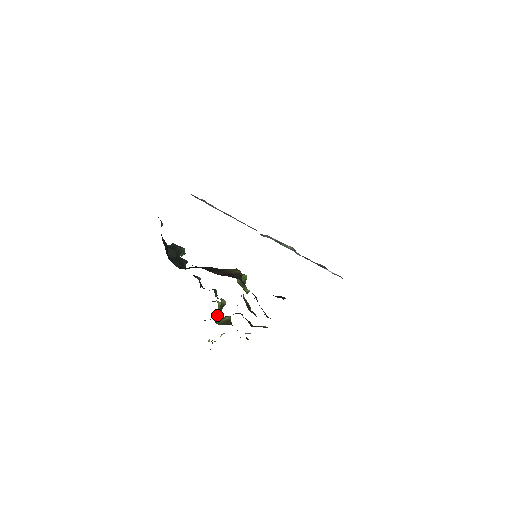
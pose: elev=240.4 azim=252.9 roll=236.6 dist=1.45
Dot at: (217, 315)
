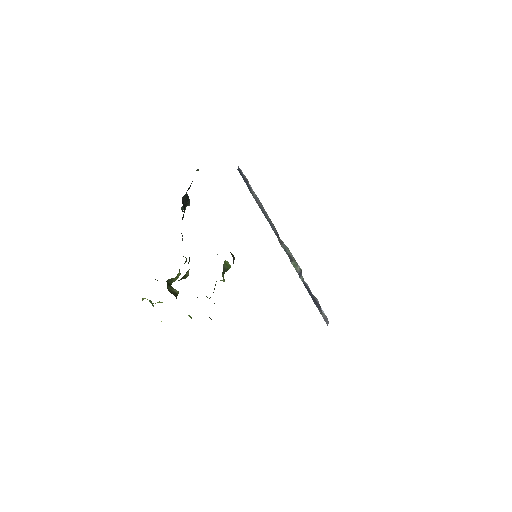
Dot at: (170, 282)
